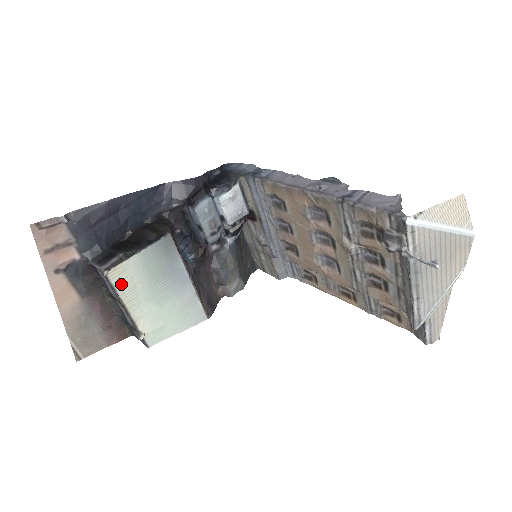
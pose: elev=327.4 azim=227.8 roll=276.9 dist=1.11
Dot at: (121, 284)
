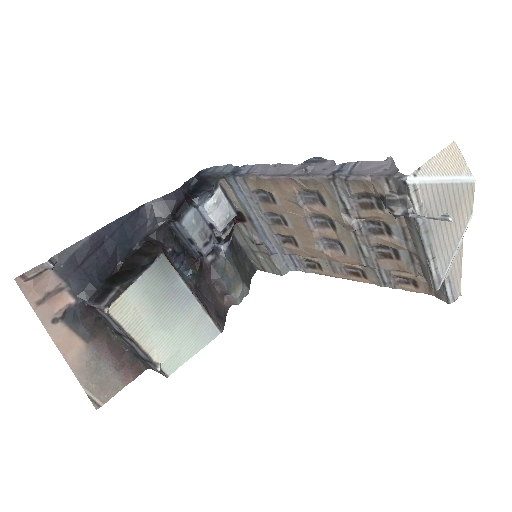
Dot at: (125, 318)
